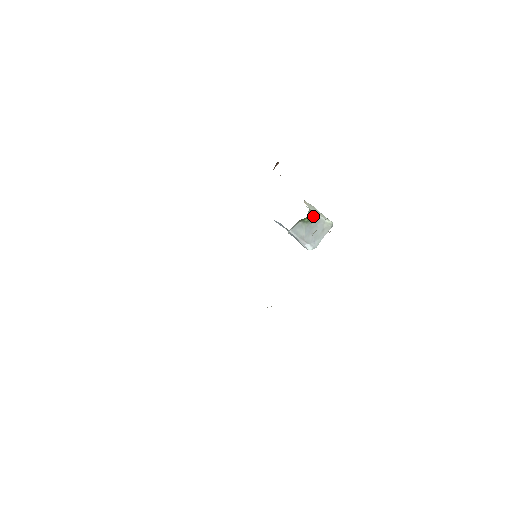
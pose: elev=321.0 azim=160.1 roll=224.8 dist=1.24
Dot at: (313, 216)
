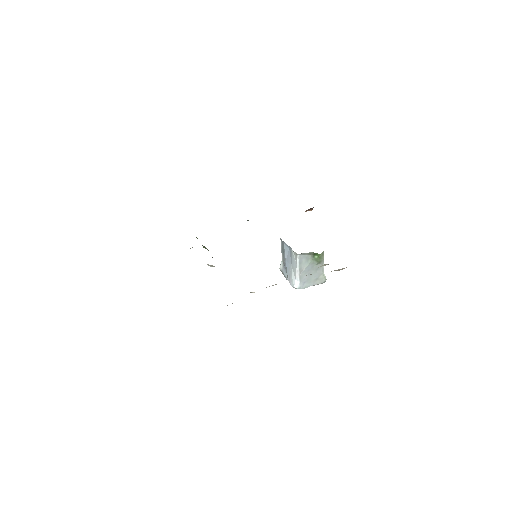
Dot at: (322, 259)
